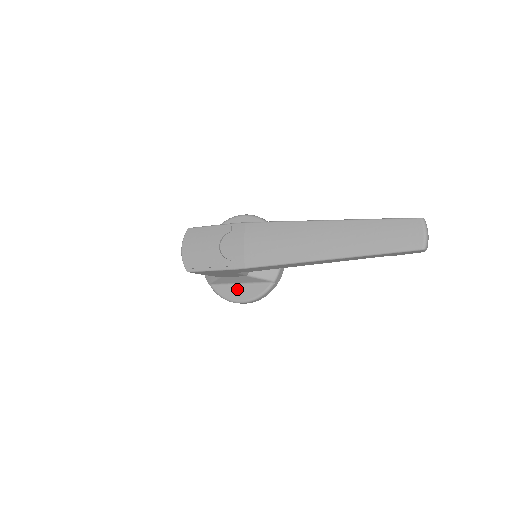
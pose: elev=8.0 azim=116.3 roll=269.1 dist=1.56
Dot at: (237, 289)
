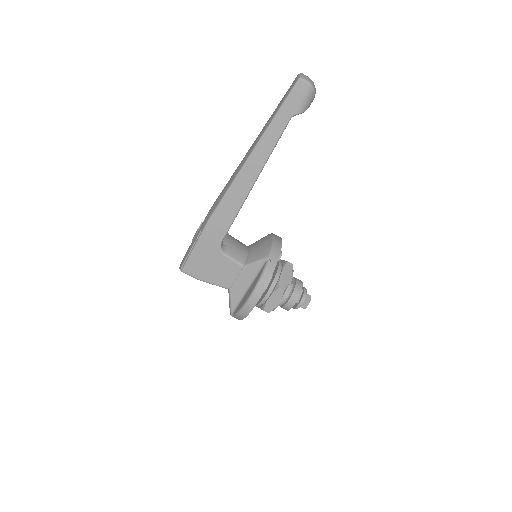
Dot at: (247, 294)
